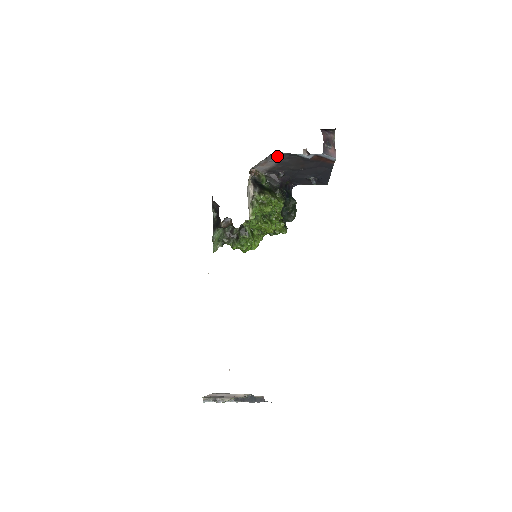
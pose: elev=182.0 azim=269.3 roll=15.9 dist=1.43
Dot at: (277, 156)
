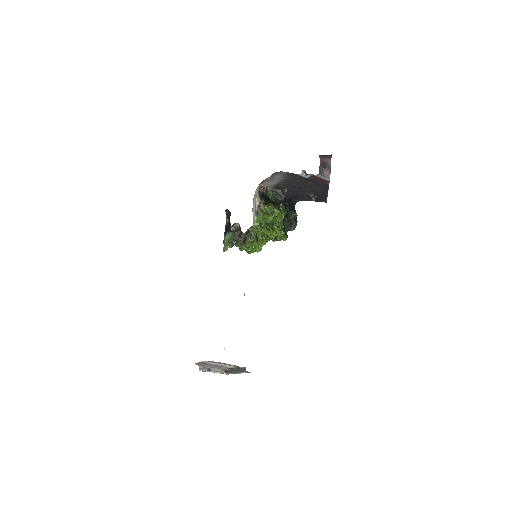
Dot at: (280, 174)
